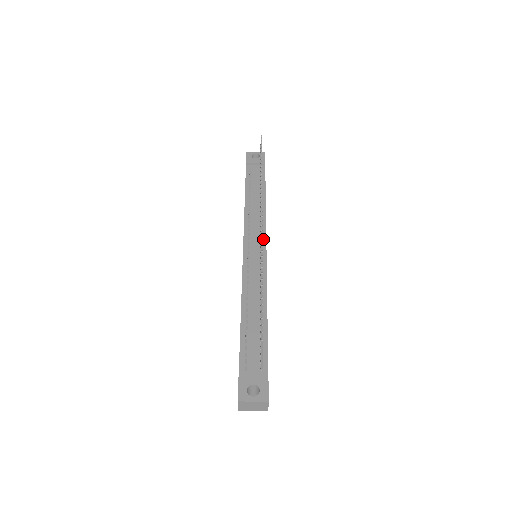
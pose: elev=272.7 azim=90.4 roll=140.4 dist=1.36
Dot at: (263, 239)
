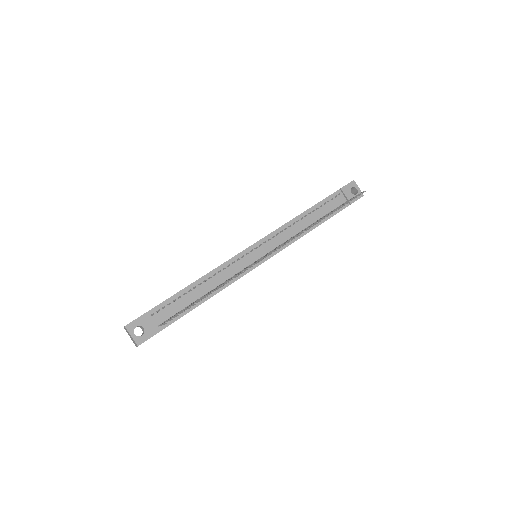
Dot at: (272, 254)
